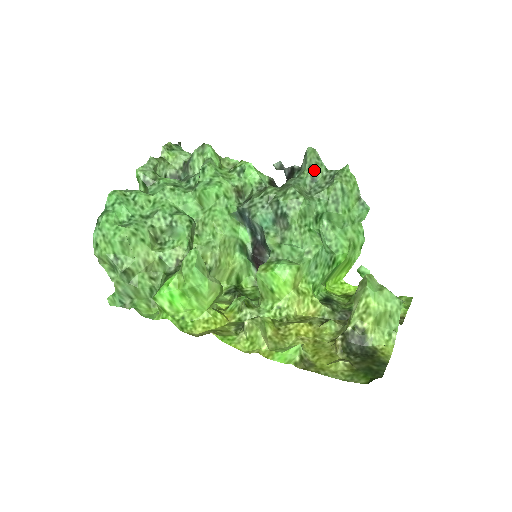
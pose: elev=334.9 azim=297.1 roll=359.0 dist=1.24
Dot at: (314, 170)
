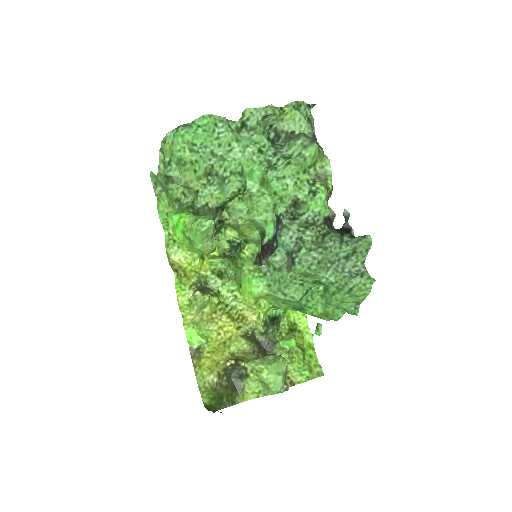
Dot at: (354, 254)
